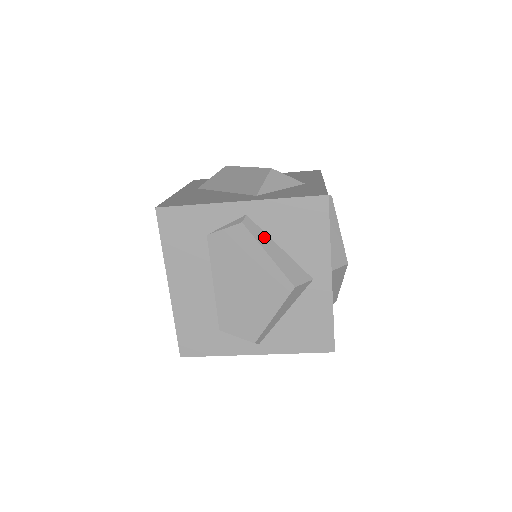
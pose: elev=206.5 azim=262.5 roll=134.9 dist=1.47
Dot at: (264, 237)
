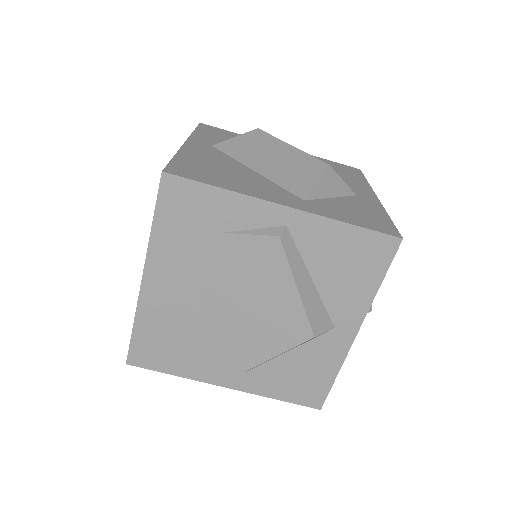
Dot at: (298, 262)
